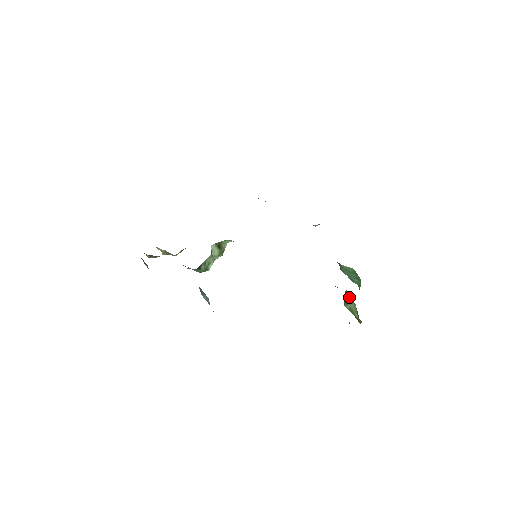
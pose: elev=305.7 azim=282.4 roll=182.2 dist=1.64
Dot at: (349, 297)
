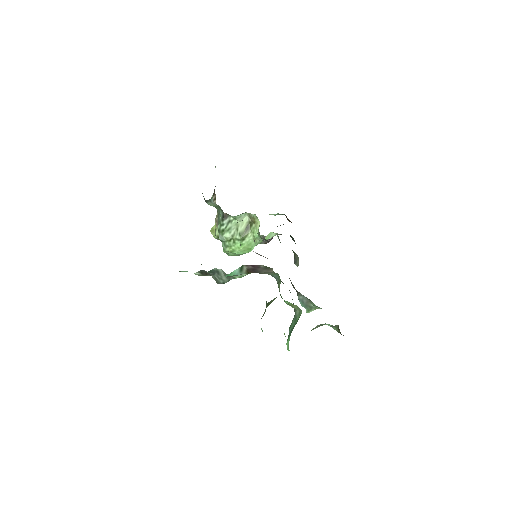
Dot at: occluded
